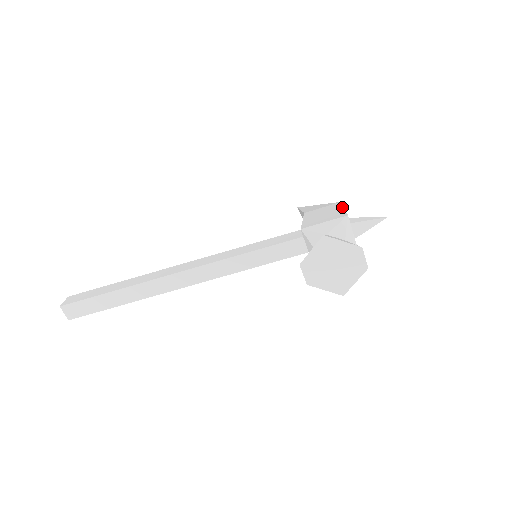
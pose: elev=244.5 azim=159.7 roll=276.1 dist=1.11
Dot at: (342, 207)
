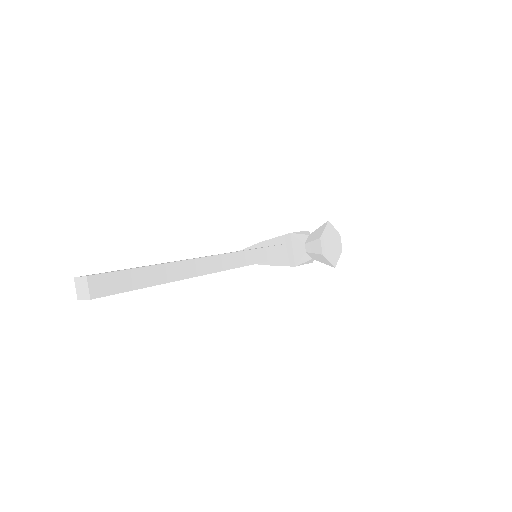
Dot at: occluded
